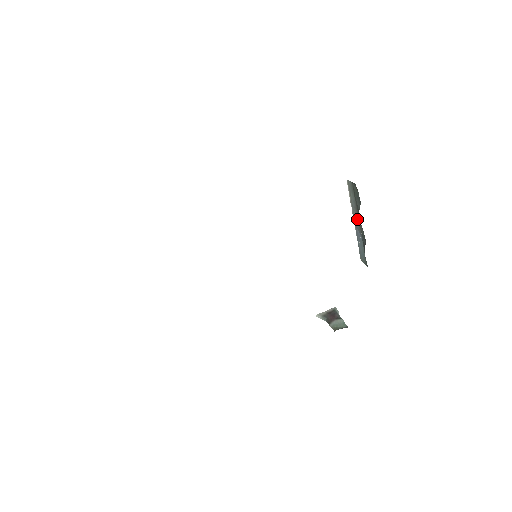
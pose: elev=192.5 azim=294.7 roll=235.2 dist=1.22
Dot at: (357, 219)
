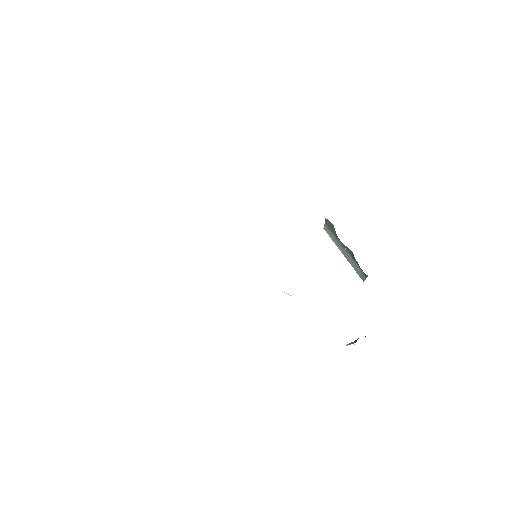
Dot at: (341, 246)
